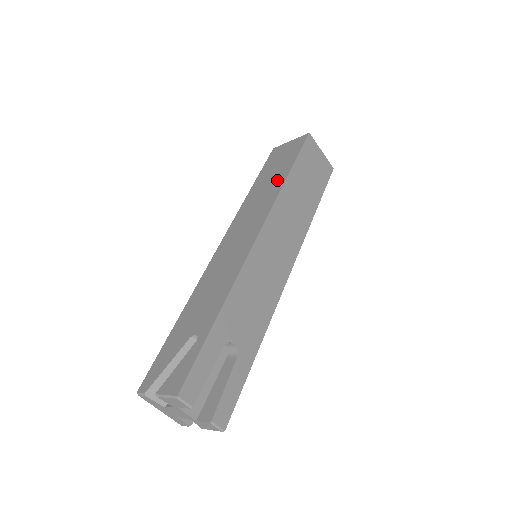
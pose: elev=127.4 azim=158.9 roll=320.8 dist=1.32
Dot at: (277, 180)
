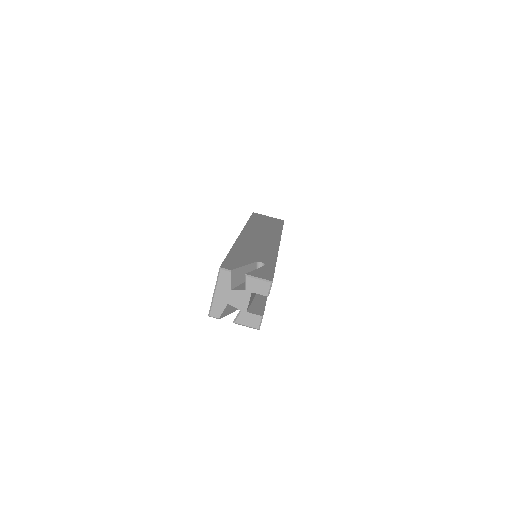
Dot at: (274, 227)
